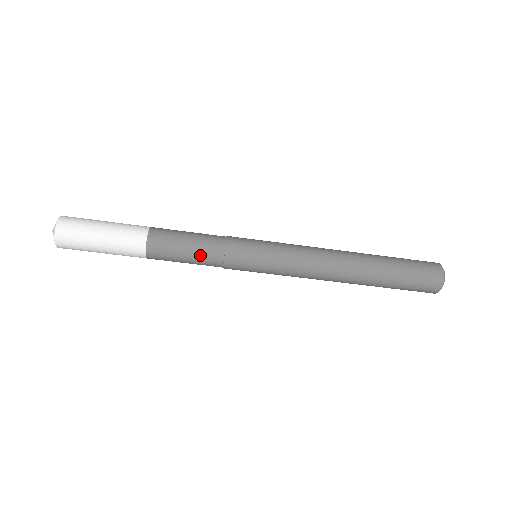
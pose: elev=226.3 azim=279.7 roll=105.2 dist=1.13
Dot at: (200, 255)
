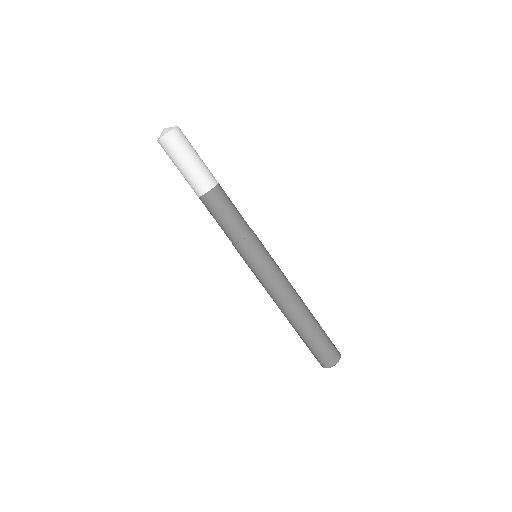
Dot at: (232, 225)
